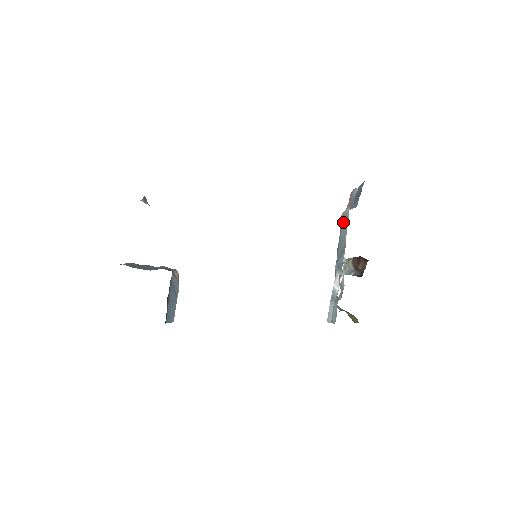
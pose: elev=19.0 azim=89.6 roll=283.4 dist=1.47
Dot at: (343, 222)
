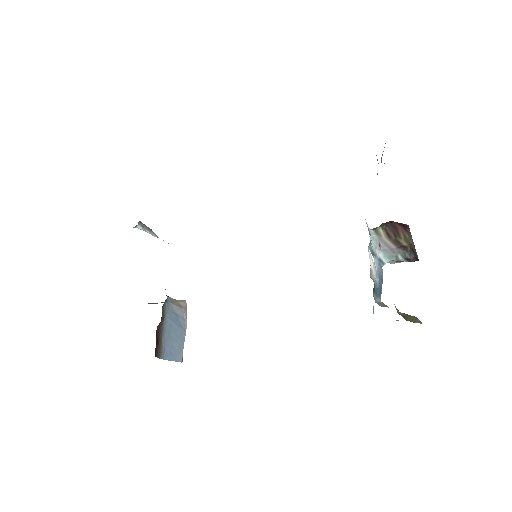
Dot at: occluded
